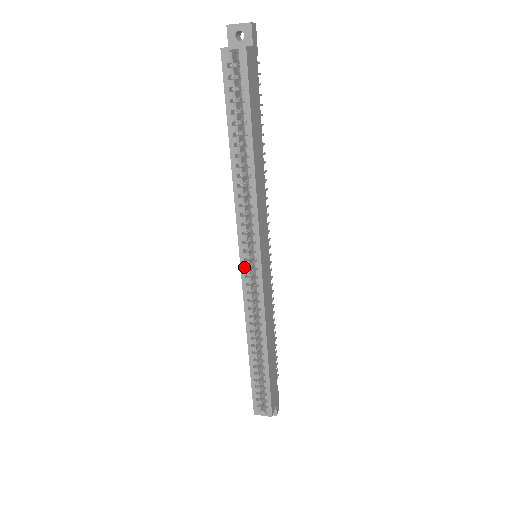
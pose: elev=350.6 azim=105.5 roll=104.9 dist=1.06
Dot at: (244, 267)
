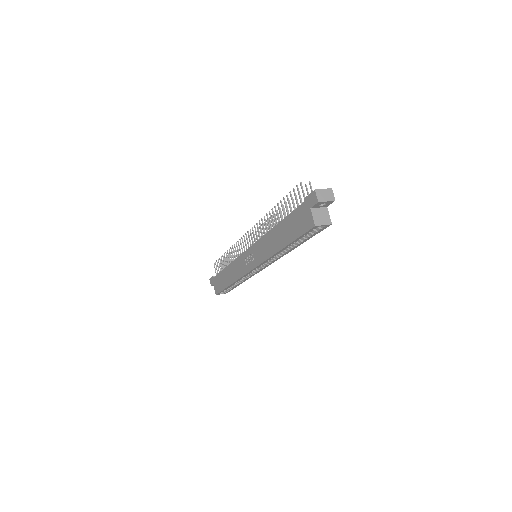
Dot at: occluded
